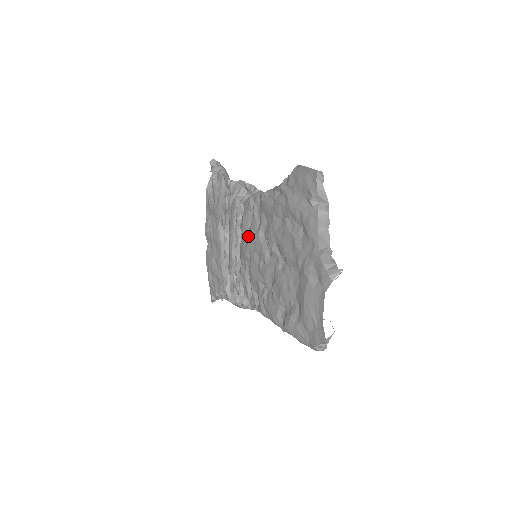
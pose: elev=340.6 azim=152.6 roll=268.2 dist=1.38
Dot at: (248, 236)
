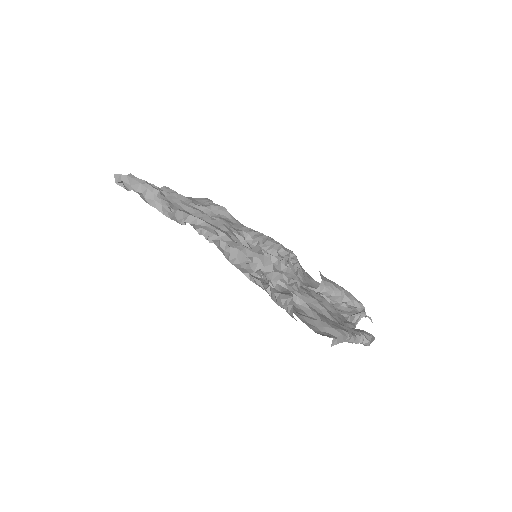
Dot at: occluded
